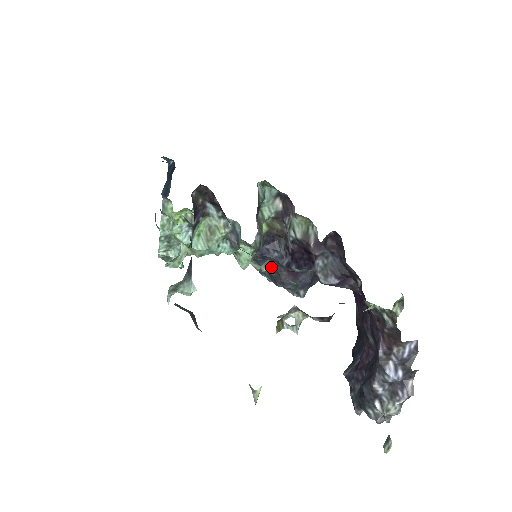
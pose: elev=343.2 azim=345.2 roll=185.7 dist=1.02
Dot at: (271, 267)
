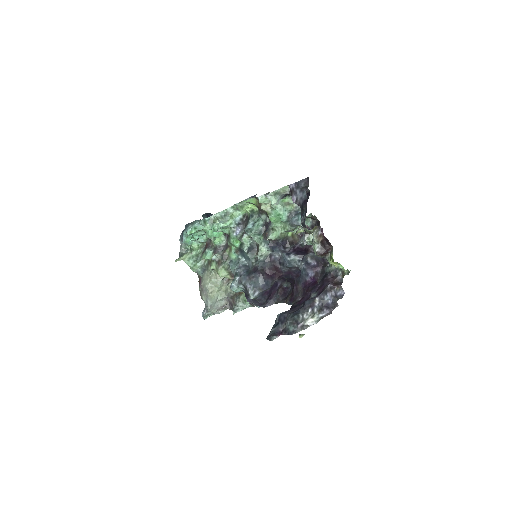
Dot at: (264, 261)
